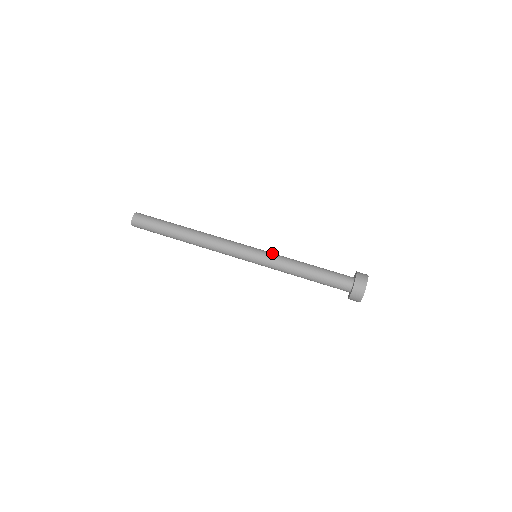
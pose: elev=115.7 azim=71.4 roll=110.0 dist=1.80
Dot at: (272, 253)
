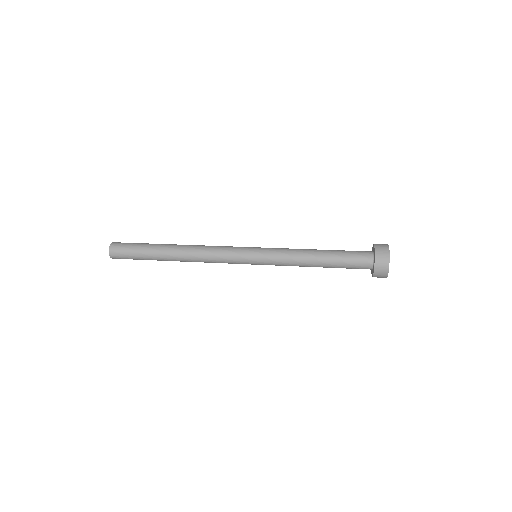
Dot at: occluded
